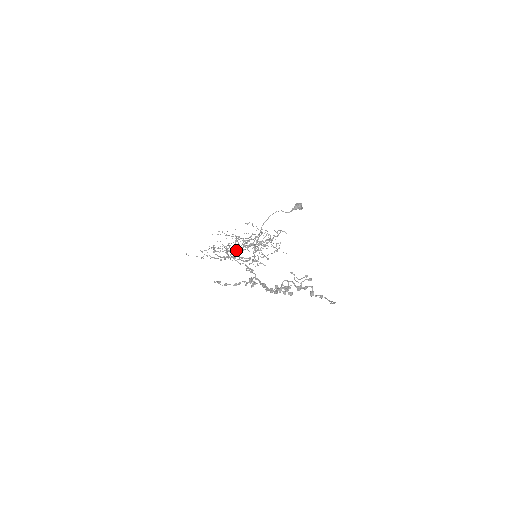
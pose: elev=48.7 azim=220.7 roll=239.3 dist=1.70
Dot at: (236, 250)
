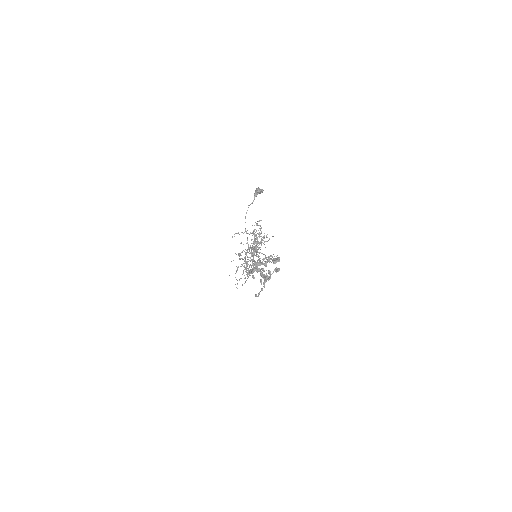
Dot at: (248, 261)
